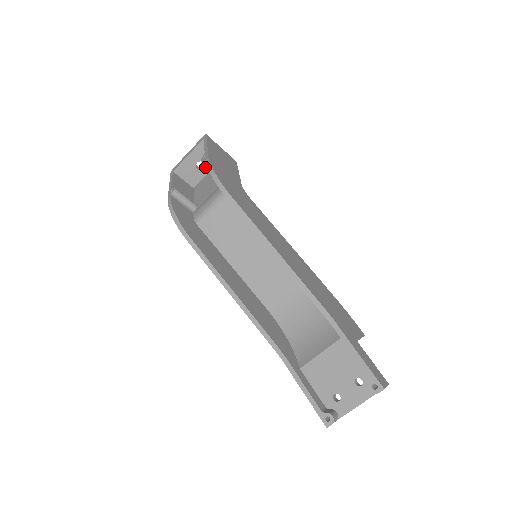
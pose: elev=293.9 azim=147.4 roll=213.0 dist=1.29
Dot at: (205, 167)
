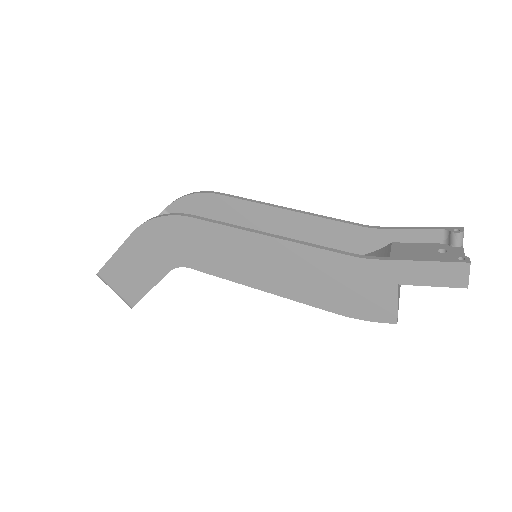
Dot at: occluded
